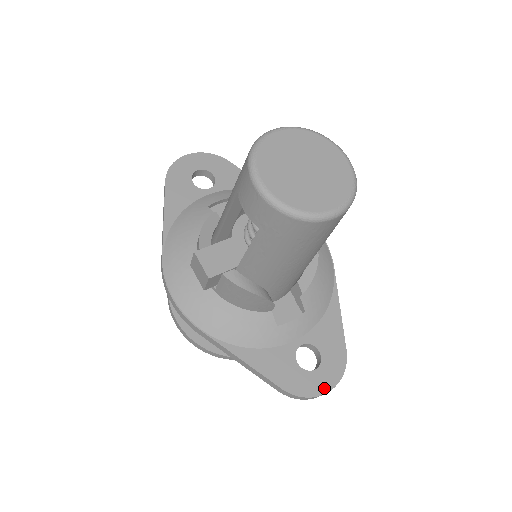
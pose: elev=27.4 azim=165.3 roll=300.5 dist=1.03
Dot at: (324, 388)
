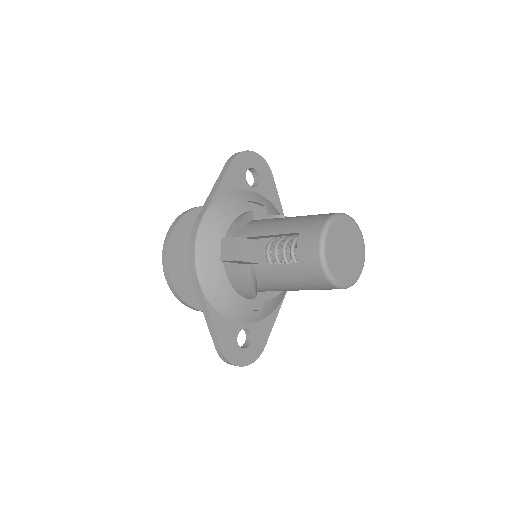
Dot at: (242, 363)
